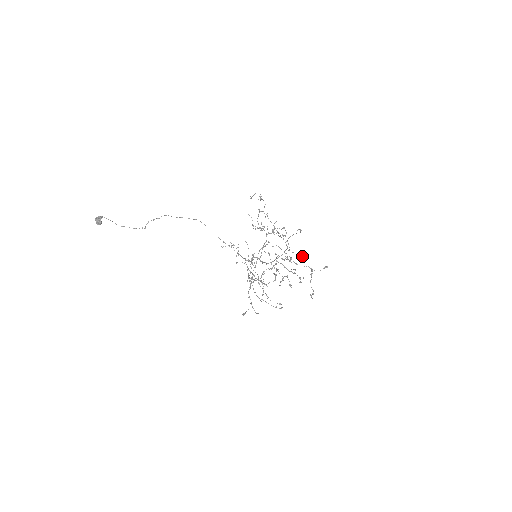
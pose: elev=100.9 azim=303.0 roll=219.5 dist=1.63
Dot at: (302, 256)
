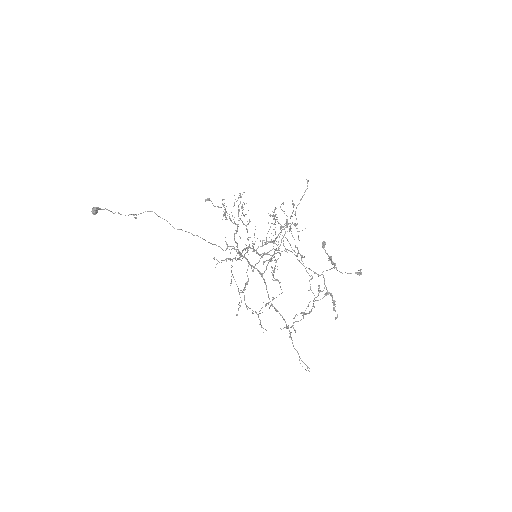
Dot at: (329, 292)
